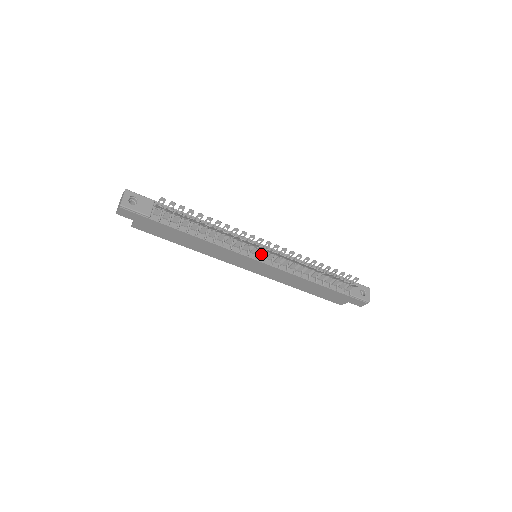
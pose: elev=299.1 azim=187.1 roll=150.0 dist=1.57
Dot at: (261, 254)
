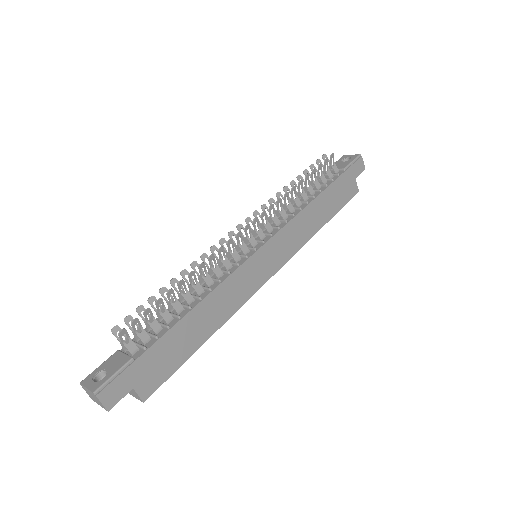
Dot at: (252, 243)
